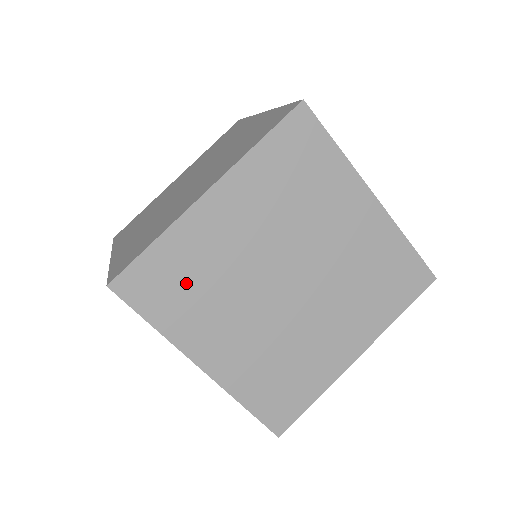
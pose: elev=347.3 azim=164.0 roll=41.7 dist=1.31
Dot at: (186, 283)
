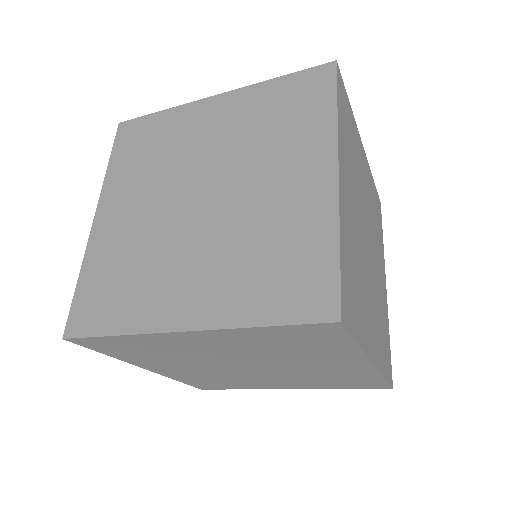
Dot at: (144, 351)
